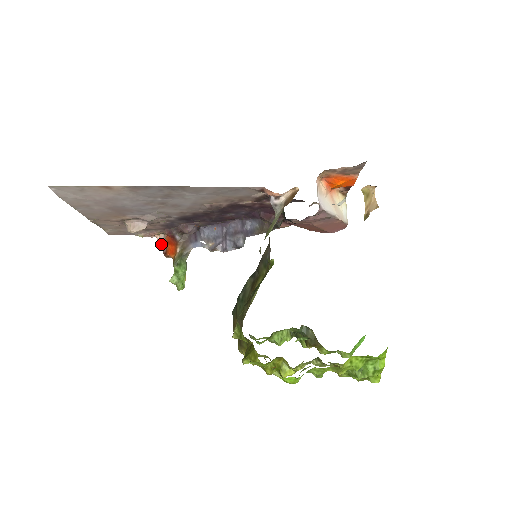
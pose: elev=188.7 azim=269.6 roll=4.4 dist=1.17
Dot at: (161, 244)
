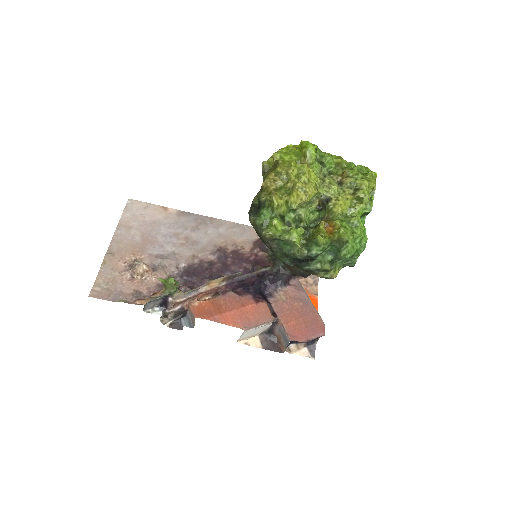
Dot at: occluded
